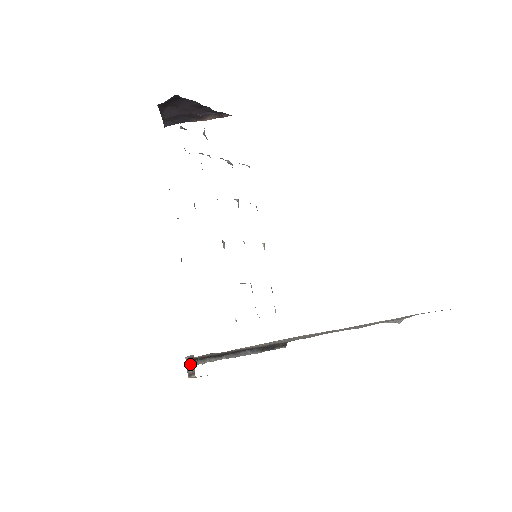
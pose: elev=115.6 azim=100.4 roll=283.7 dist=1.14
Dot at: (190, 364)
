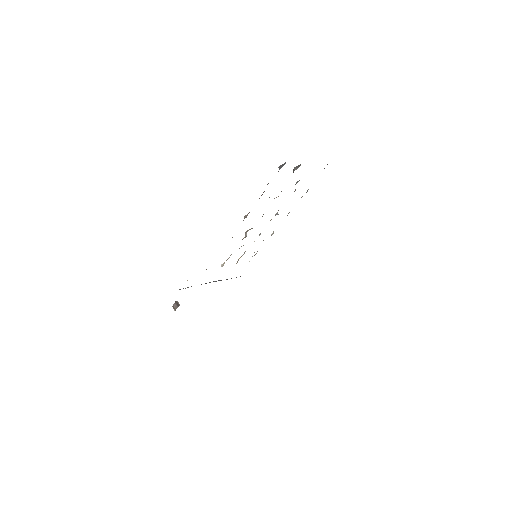
Dot at: (176, 305)
